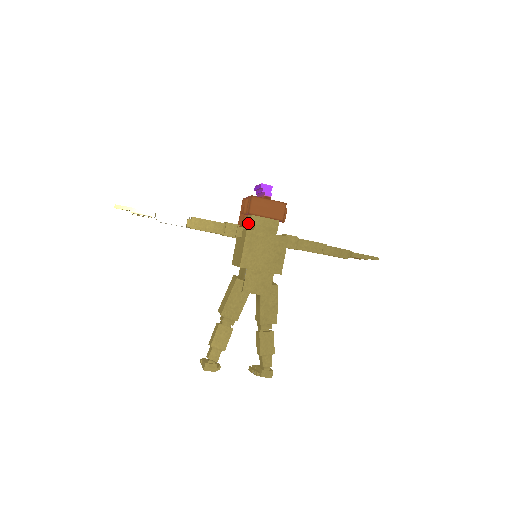
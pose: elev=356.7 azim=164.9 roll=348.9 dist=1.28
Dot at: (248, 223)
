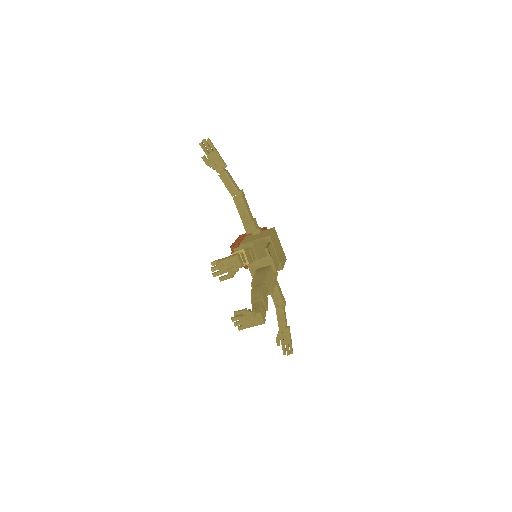
Dot at: occluded
